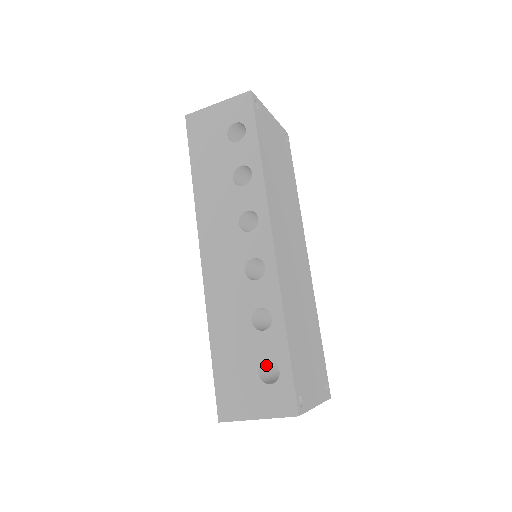
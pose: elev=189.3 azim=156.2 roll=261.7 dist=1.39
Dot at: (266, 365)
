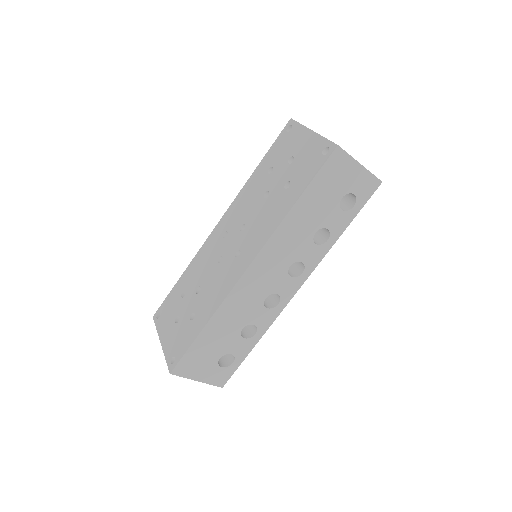
Dot at: occluded
